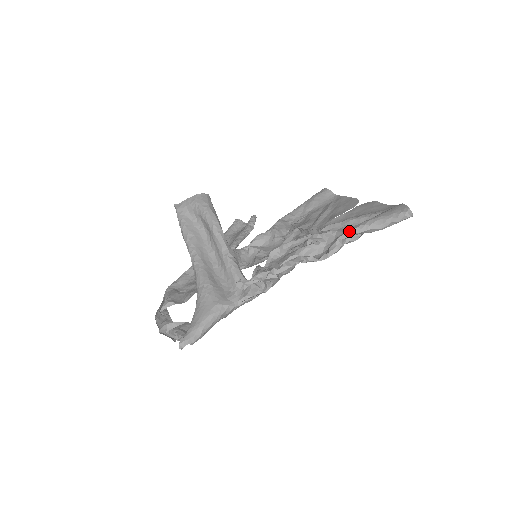
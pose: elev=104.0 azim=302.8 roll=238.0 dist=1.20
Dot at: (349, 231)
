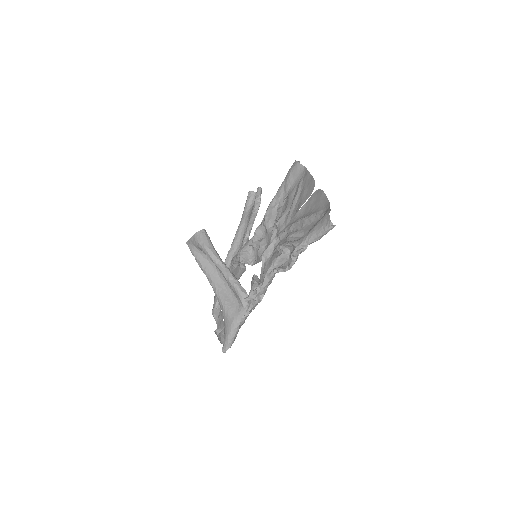
Dot at: (296, 248)
